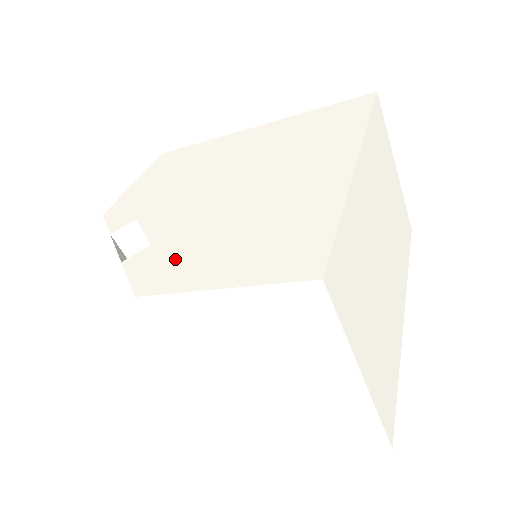
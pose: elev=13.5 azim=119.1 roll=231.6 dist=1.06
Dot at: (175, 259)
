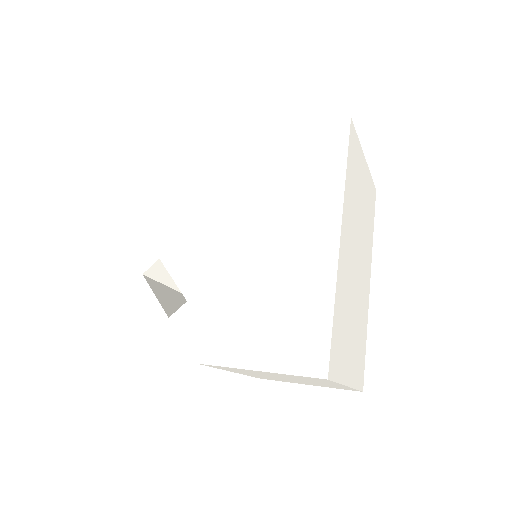
Dot at: (215, 327)
